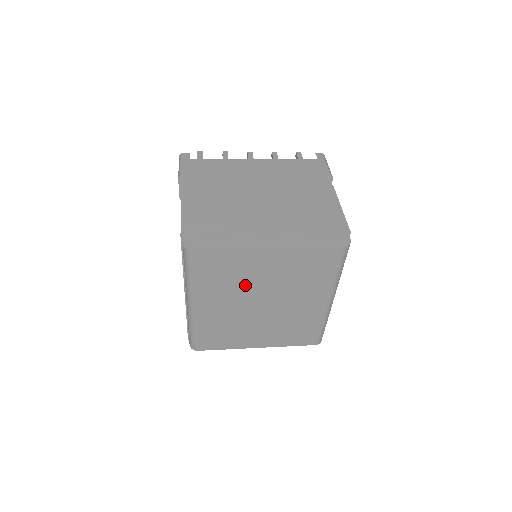
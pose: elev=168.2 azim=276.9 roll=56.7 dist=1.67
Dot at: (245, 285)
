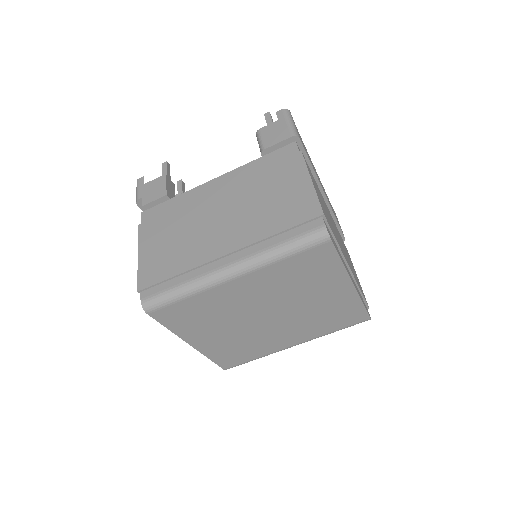
Dot at: (292, 294)
